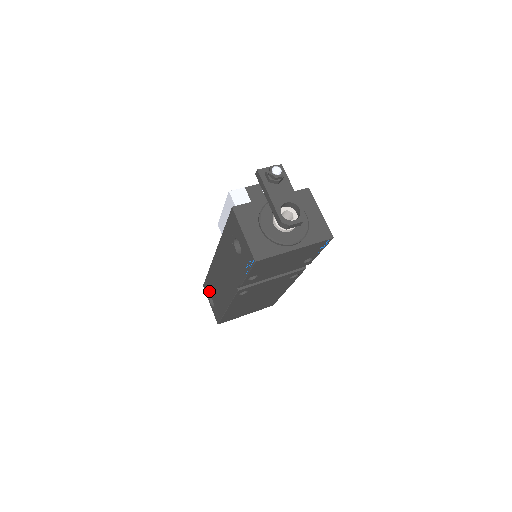
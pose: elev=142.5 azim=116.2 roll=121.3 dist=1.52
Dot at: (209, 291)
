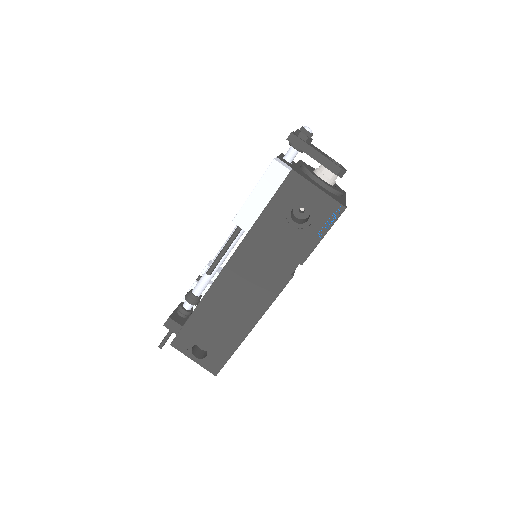
Dot at: (194, 338)
